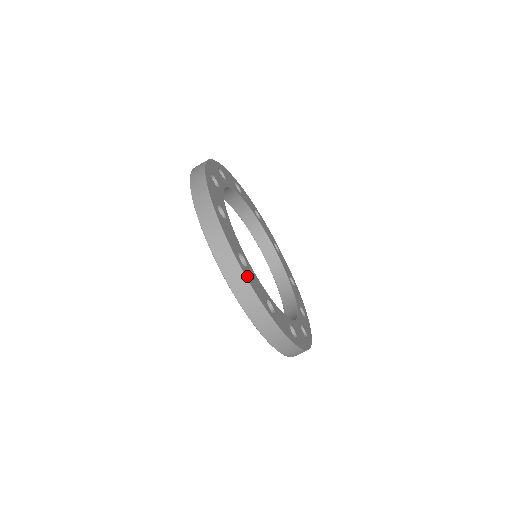
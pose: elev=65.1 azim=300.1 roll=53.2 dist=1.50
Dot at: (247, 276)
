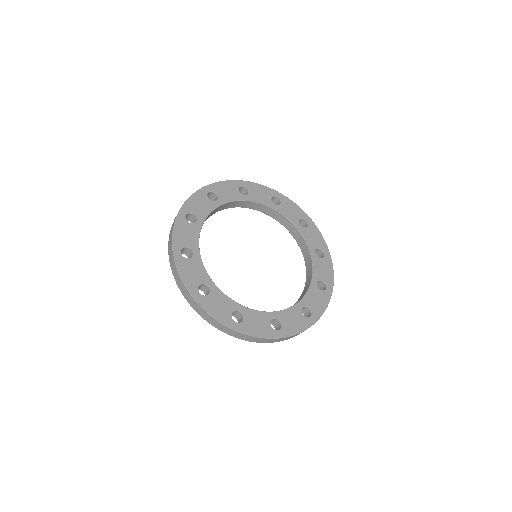
Dot at: (245, 331)
